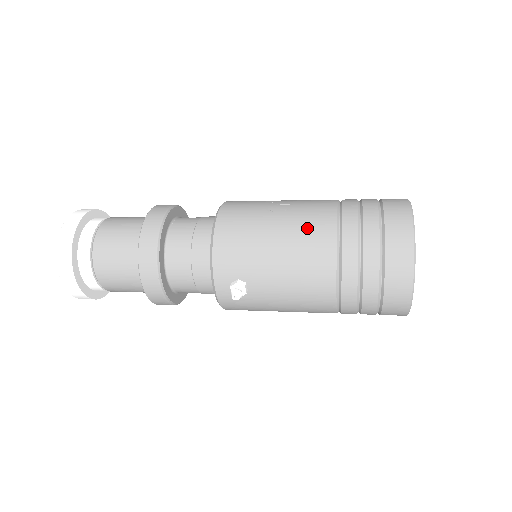
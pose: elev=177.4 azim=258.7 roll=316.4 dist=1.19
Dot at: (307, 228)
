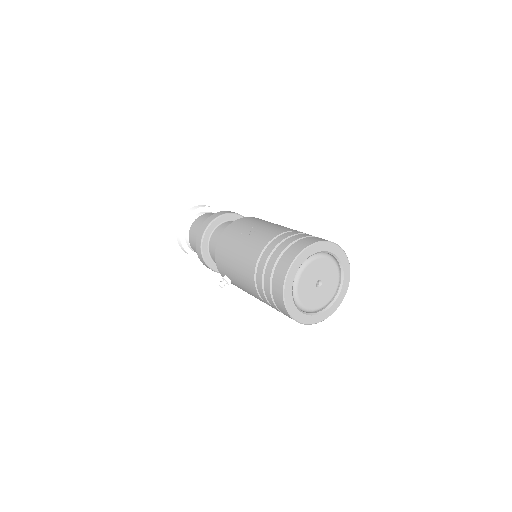
Dot at: (247, 255)
